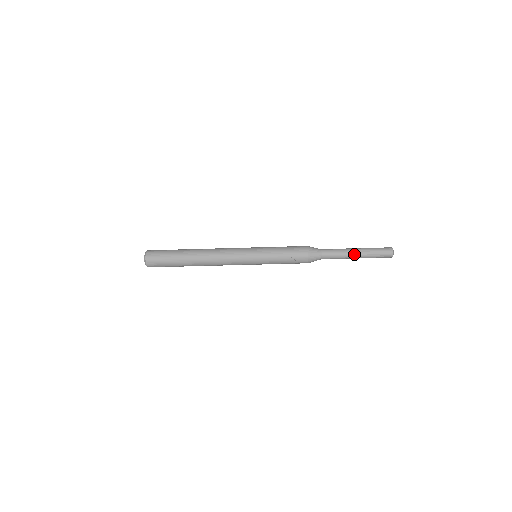
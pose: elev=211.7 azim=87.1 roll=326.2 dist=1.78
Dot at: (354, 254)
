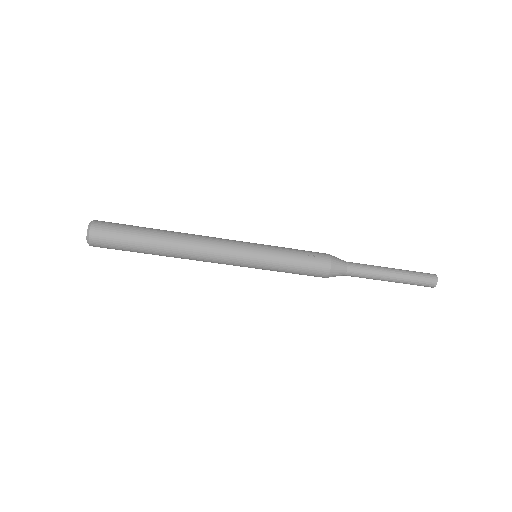
Dot at: (389, 270)
